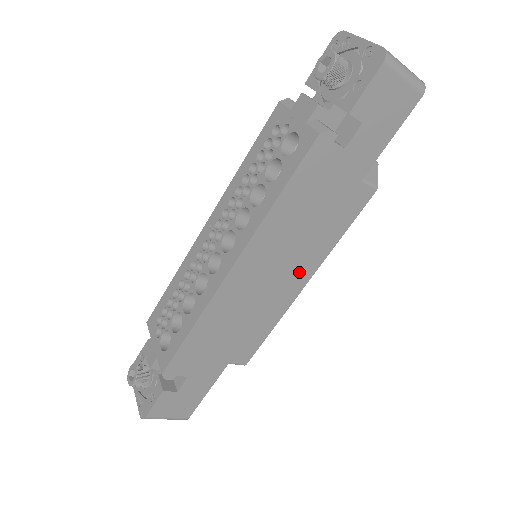
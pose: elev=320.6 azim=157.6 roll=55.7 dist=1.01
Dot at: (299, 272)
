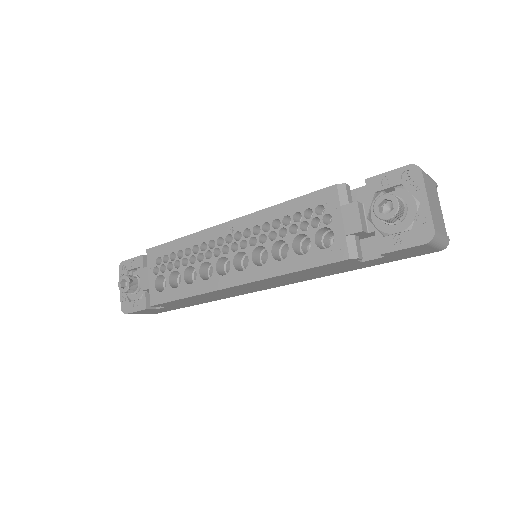
Dot at: occluded
